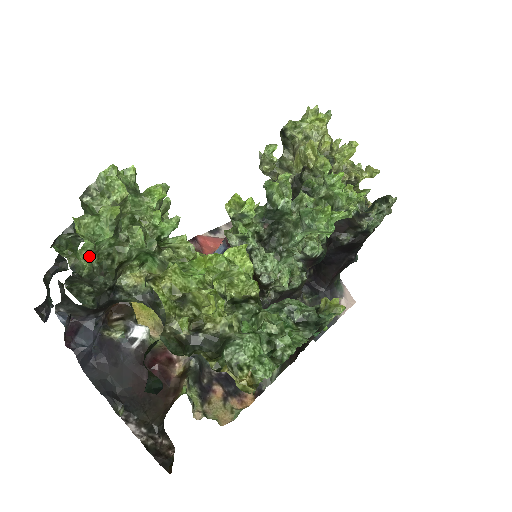
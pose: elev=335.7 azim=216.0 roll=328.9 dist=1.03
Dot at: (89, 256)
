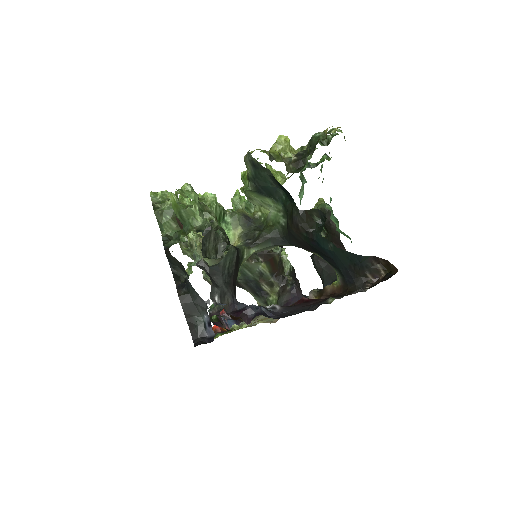
Dot at: (200, 215)
